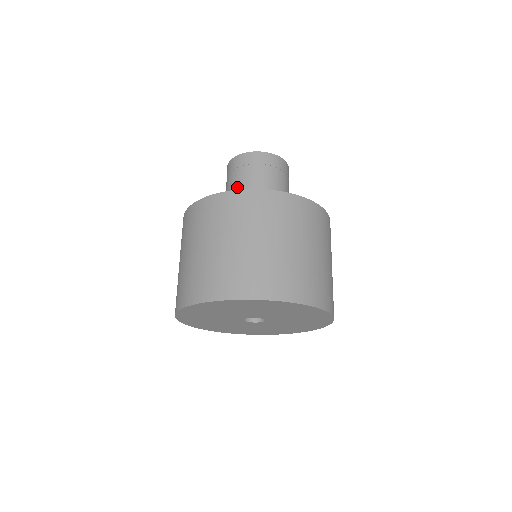
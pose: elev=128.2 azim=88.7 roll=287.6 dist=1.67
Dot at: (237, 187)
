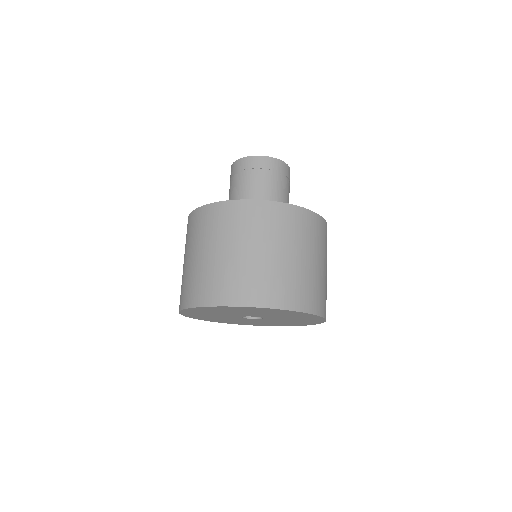
Dot at: (239, 191)
